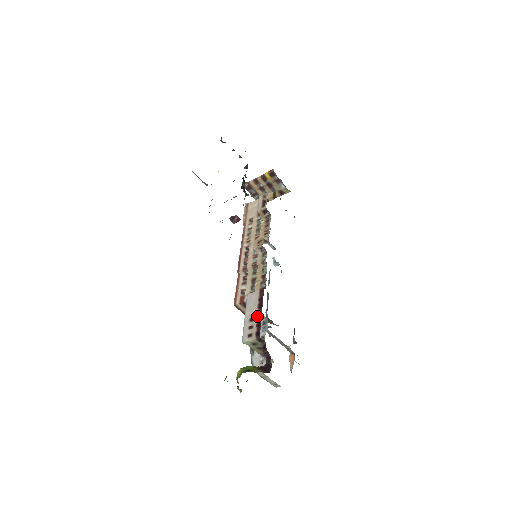
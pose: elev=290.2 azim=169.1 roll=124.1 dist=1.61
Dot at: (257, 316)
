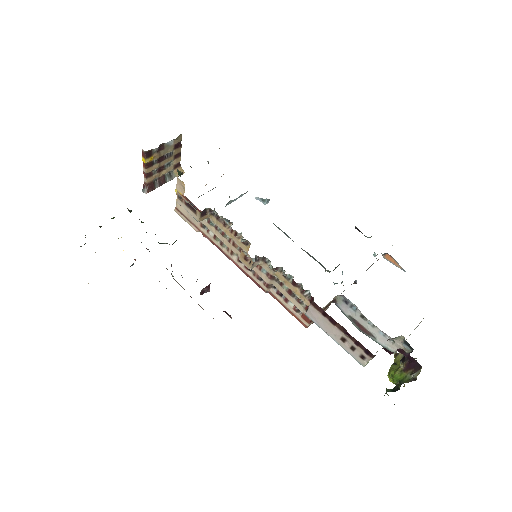
Dot at: (344, 335)
